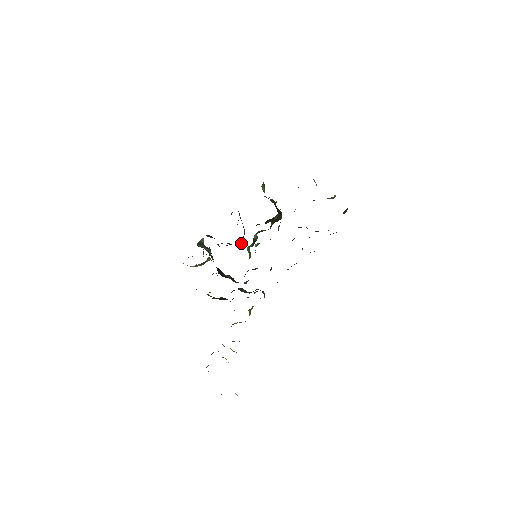
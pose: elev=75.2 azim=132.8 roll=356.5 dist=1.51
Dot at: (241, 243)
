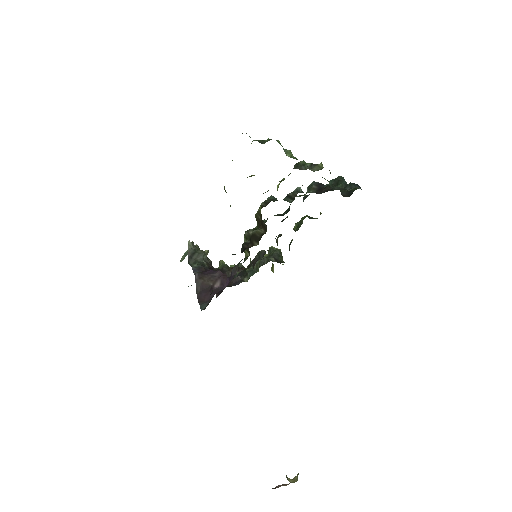
Dot at: (235, 271)
